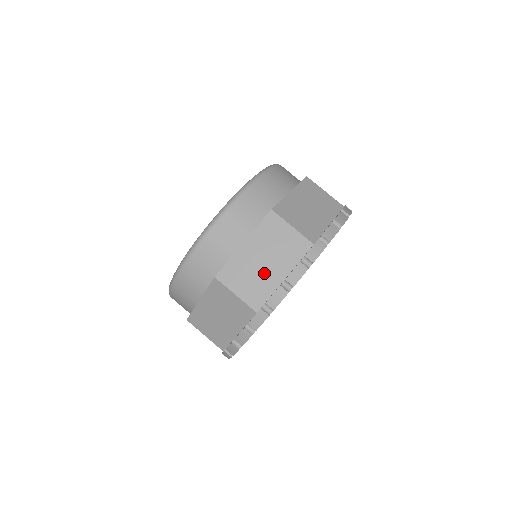
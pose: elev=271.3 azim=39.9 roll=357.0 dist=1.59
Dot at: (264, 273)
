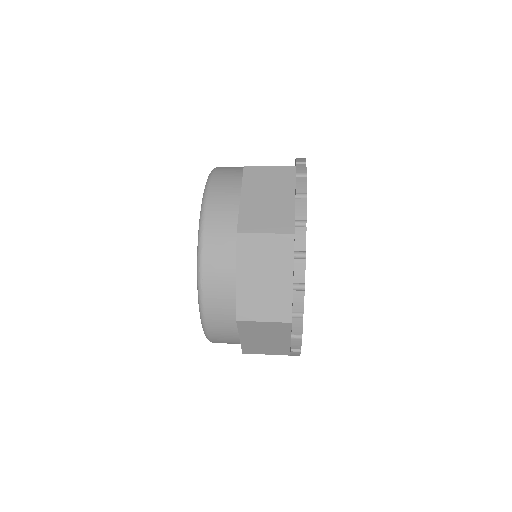
Dot at: (272, 343)
